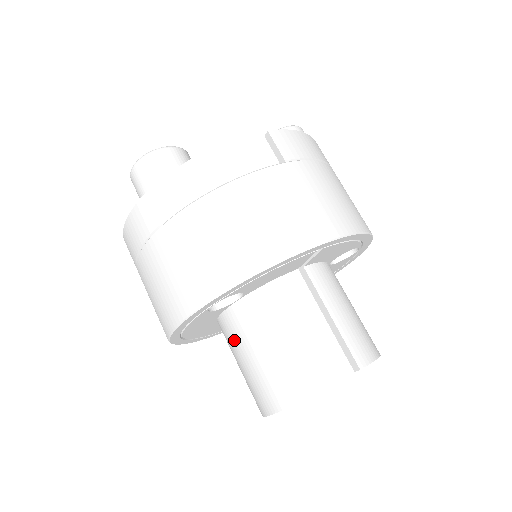
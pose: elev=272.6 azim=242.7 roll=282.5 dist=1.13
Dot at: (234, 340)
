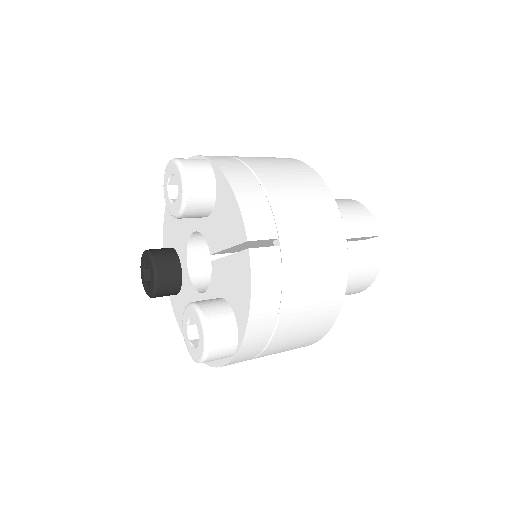
Dot at: occluded
